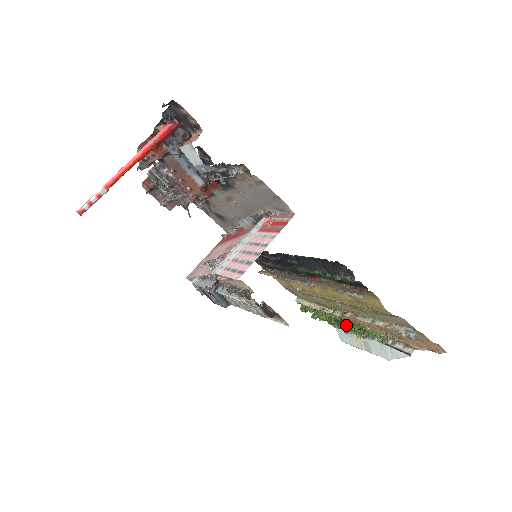
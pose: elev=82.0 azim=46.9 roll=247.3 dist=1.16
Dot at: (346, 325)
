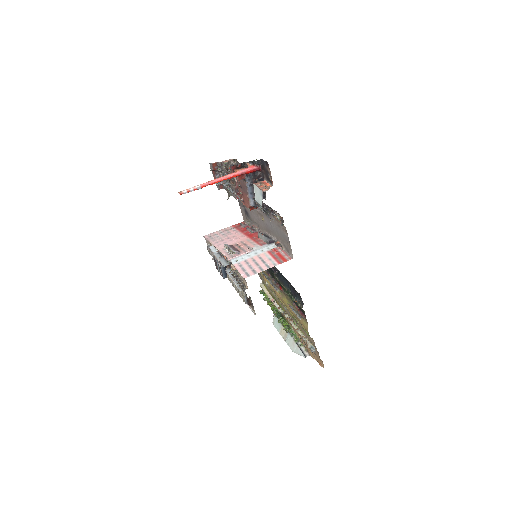
Dot at: (281, 318)
